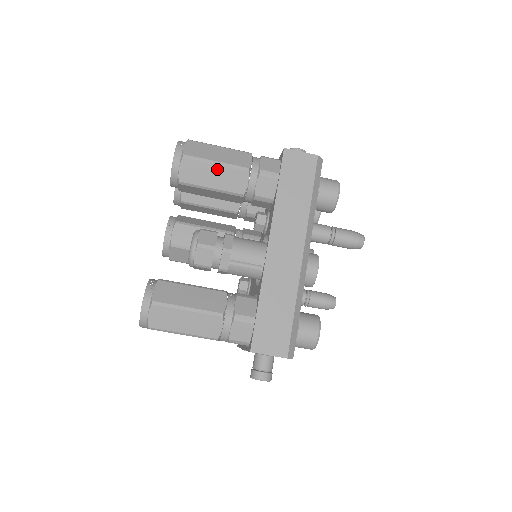
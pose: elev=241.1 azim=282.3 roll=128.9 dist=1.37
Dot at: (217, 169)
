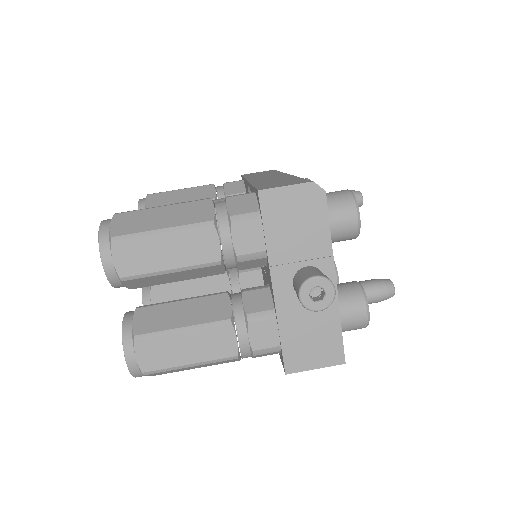
Dot at: (182, 192)
